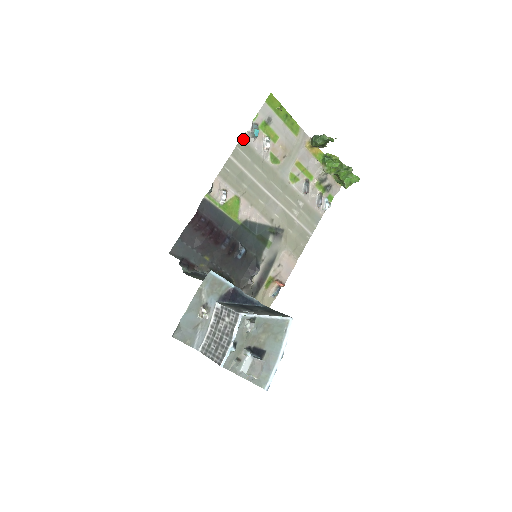
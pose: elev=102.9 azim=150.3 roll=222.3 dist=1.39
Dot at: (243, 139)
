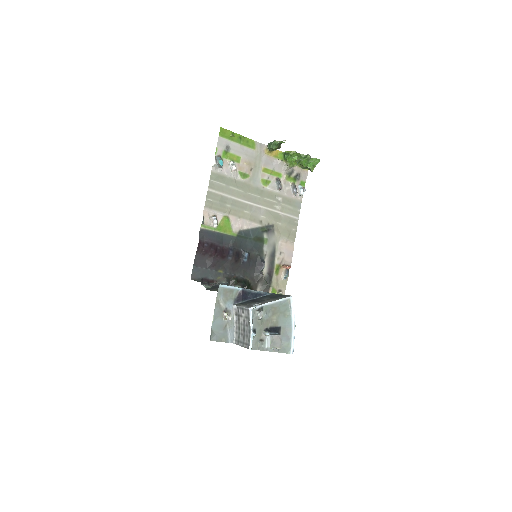
Dot at: (213, 172)
